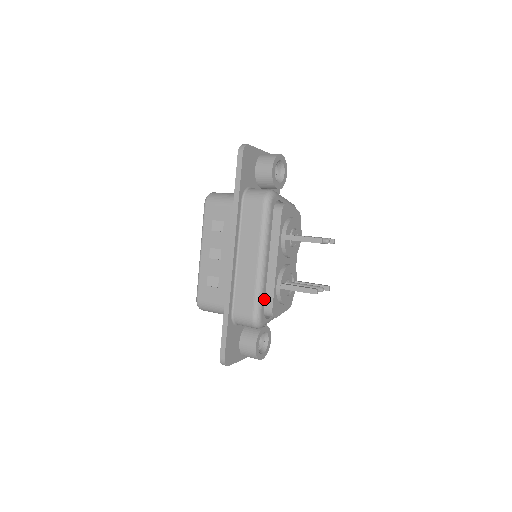
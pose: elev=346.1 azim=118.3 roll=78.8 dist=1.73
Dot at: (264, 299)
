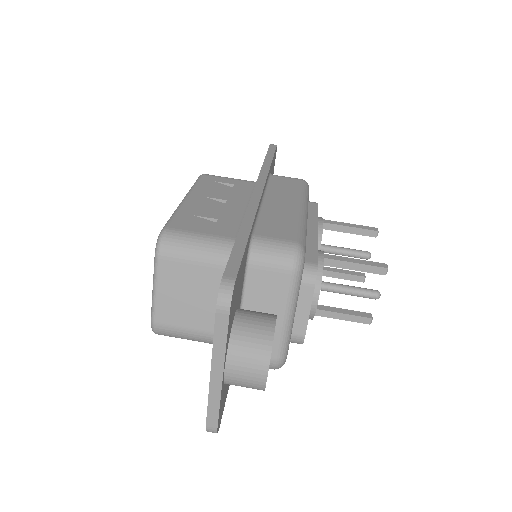
Dot at: occluded
